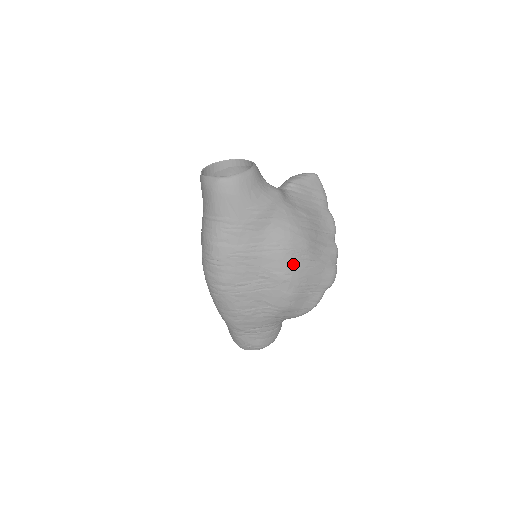
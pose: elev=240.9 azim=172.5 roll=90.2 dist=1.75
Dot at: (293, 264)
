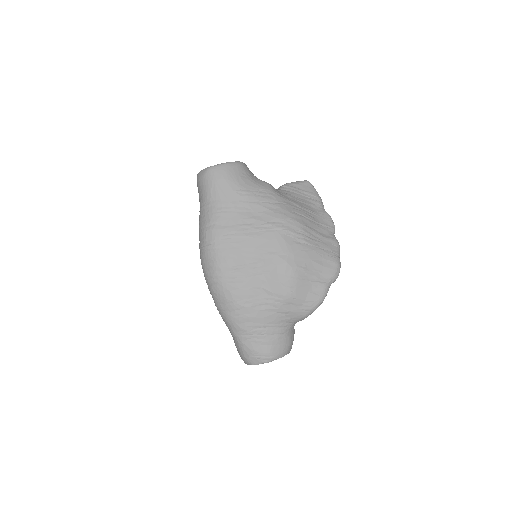
Dot at: (287, 244)
